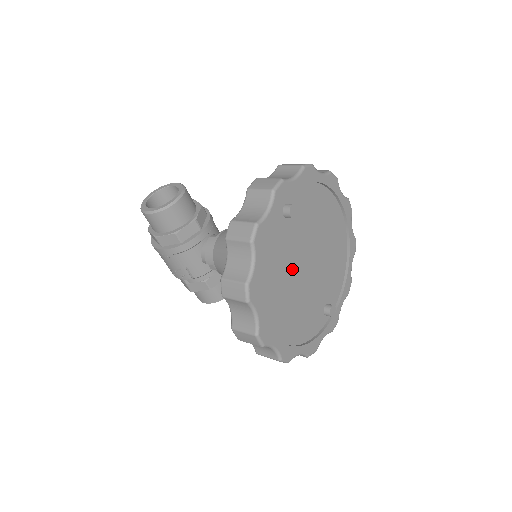
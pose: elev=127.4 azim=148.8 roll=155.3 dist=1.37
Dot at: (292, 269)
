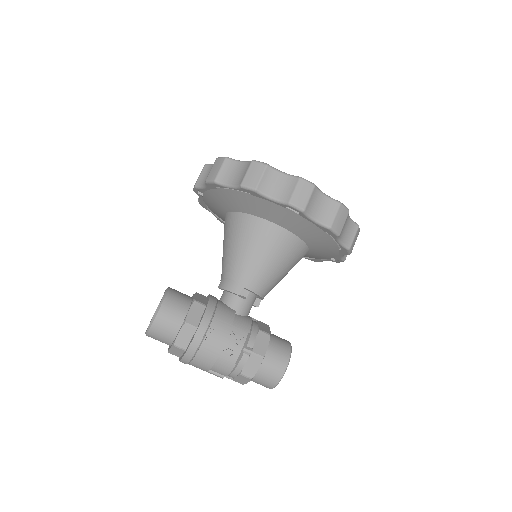
Dot at: occluded
